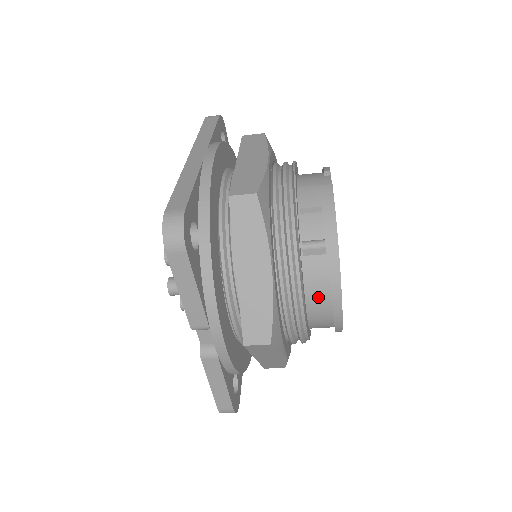
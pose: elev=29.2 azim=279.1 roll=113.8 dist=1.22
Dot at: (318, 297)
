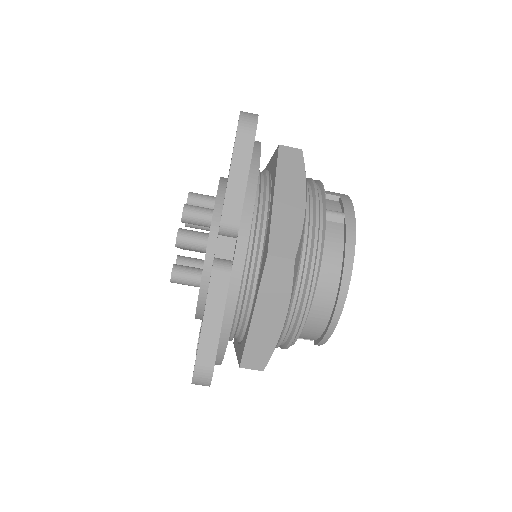
Dot at: (330, 260)
